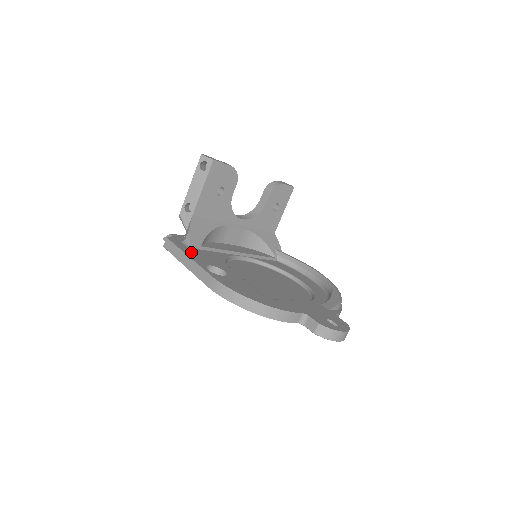
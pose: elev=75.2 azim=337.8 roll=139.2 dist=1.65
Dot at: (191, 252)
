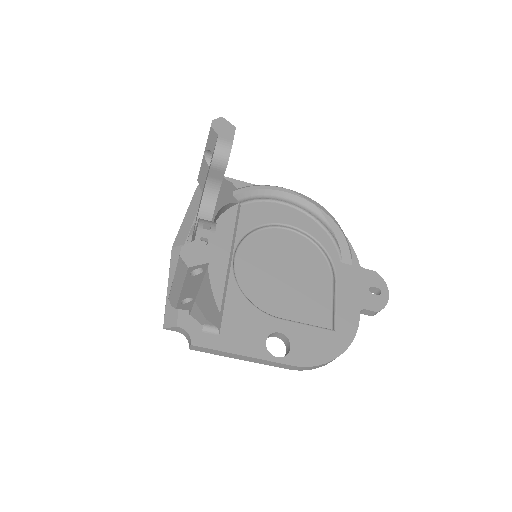
Dot at: (233, 341)
